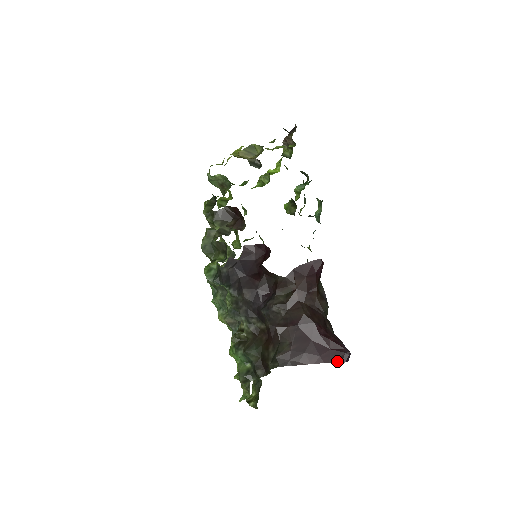
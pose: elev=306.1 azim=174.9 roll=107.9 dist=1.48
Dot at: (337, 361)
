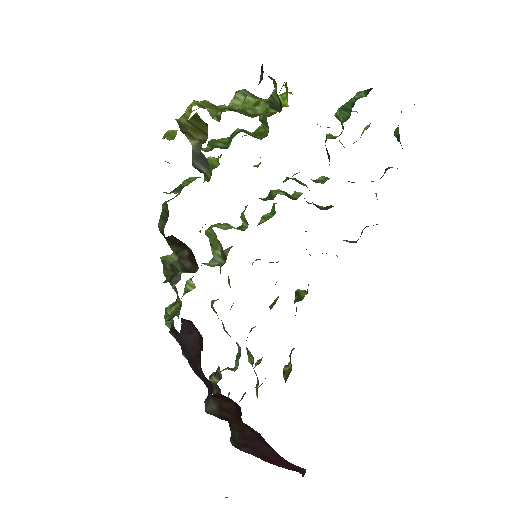
Dot at: (292, 469)
